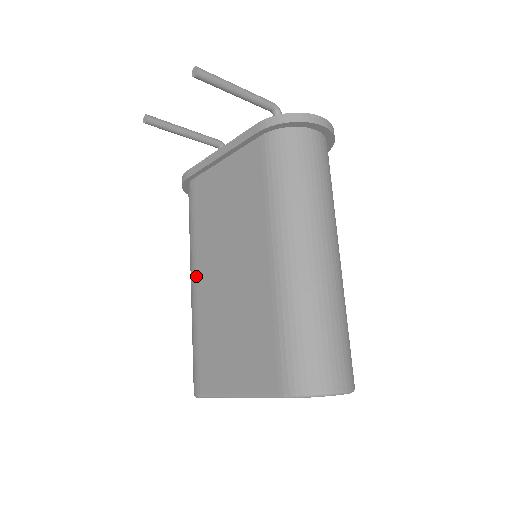
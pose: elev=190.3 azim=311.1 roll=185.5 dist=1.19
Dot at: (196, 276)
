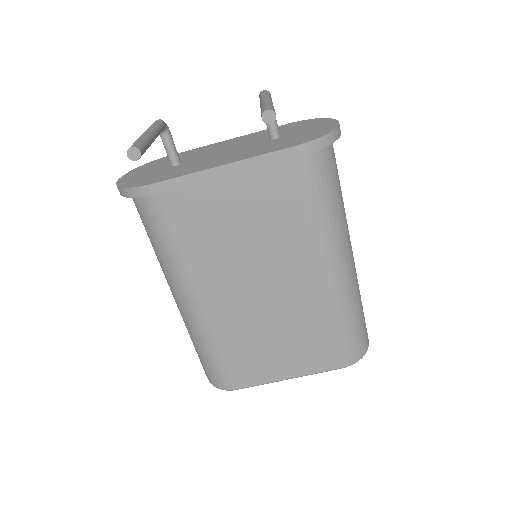
Dot at: (202, 299)
